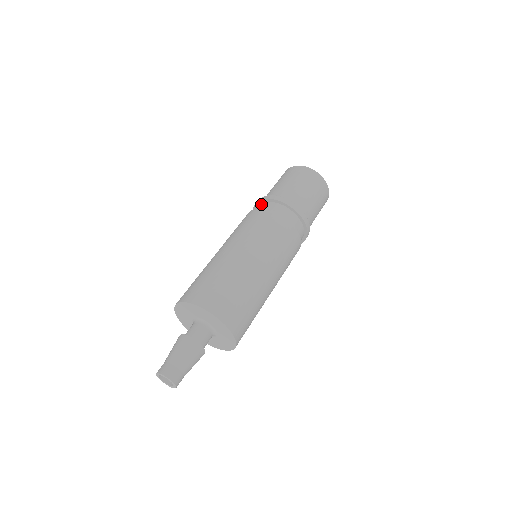
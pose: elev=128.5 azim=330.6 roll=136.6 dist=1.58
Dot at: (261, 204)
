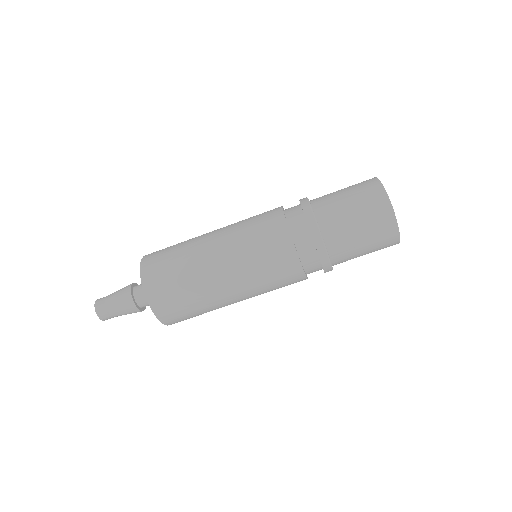
Dot at: (303, 219)
